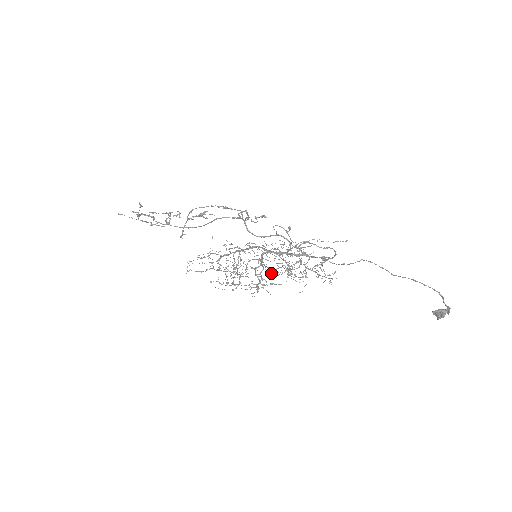
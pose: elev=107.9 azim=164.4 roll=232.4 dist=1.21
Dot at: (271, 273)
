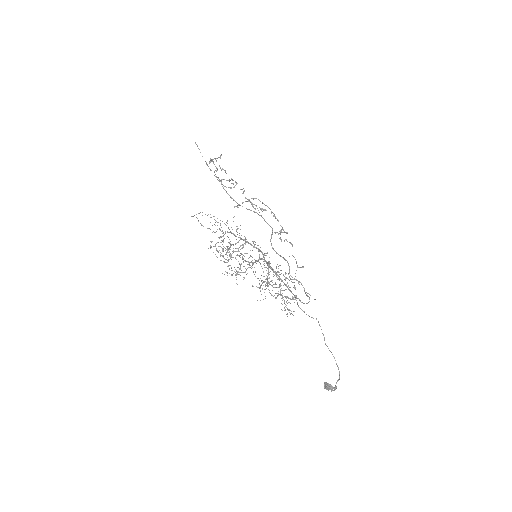
Dot at: occluded
